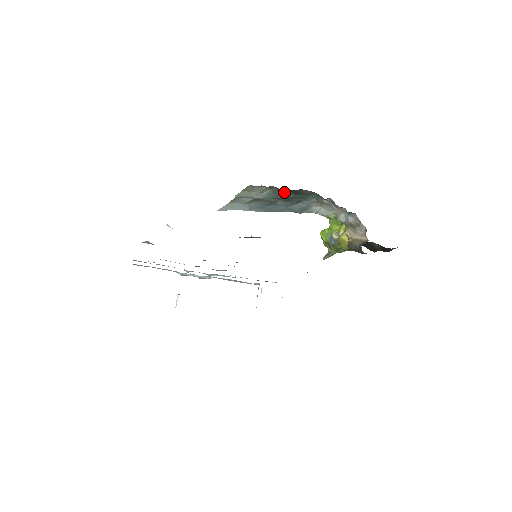
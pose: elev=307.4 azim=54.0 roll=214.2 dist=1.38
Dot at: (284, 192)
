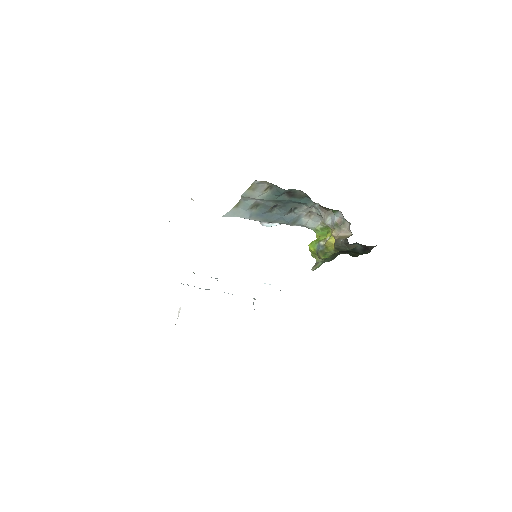
Dot at: (282, 192)
